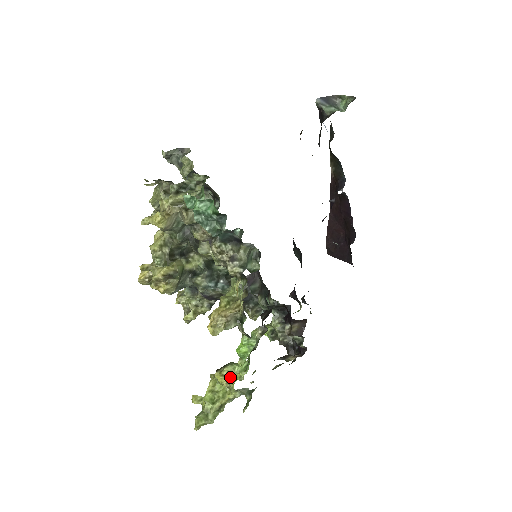
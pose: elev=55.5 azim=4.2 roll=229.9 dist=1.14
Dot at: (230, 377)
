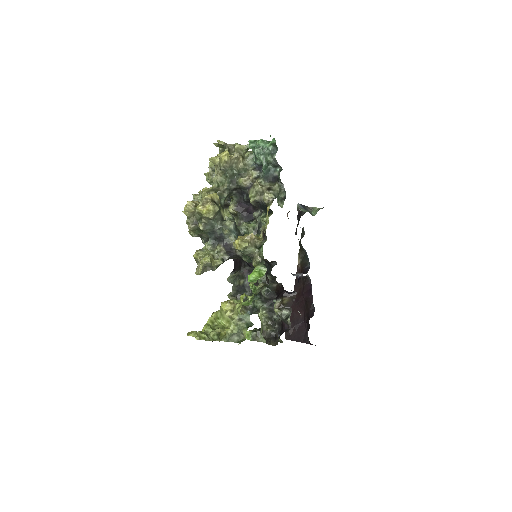
Dot at: (235, 304)
